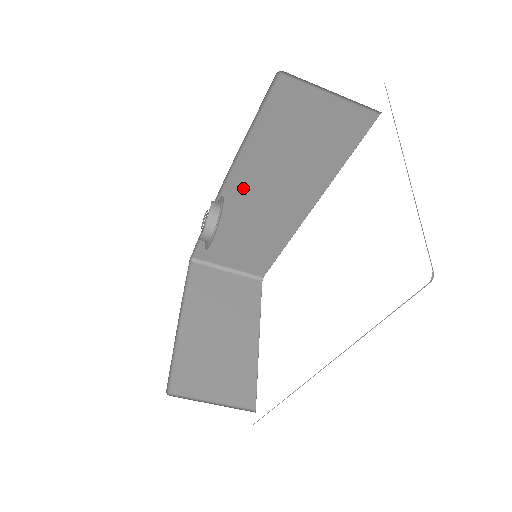
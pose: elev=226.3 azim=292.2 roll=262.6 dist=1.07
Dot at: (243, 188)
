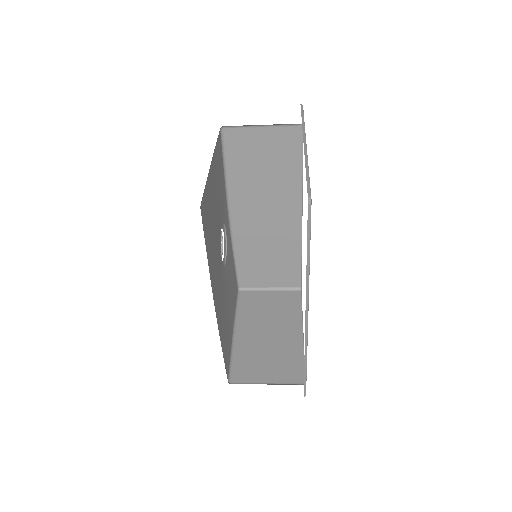
Dot at: (245, 217)
